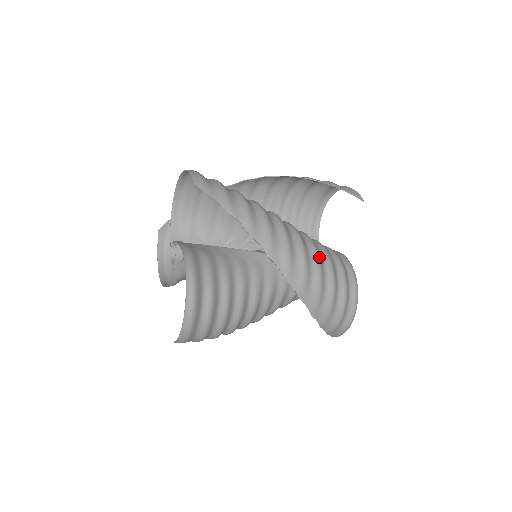
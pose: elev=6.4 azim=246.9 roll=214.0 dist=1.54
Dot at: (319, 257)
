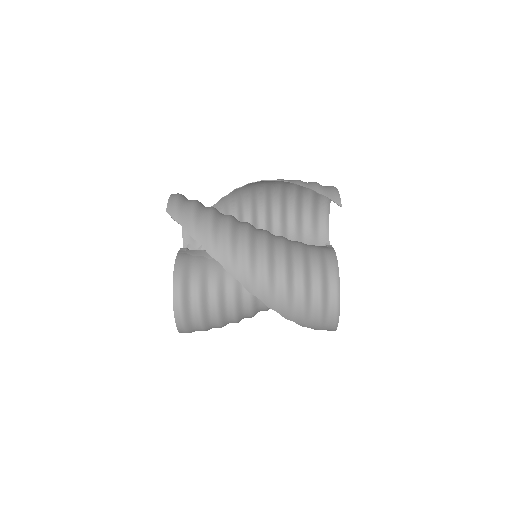
Dot at: (286, 268)
